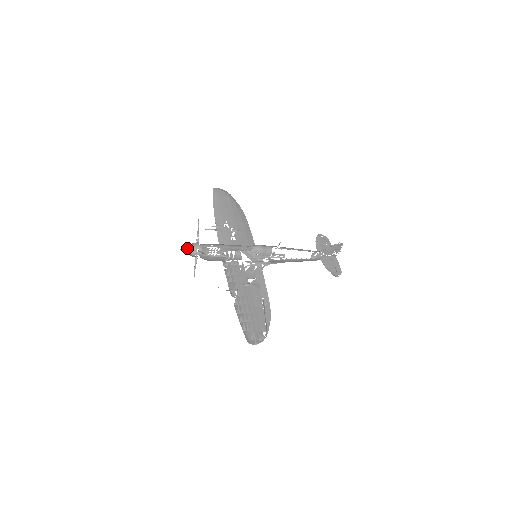
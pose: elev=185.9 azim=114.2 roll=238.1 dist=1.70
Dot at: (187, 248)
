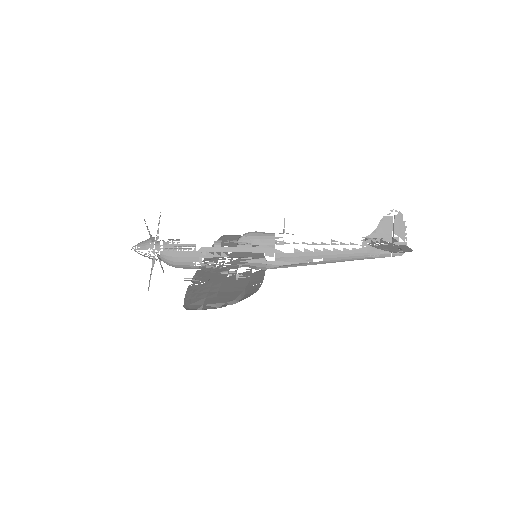
Dot at: (139, 243)
